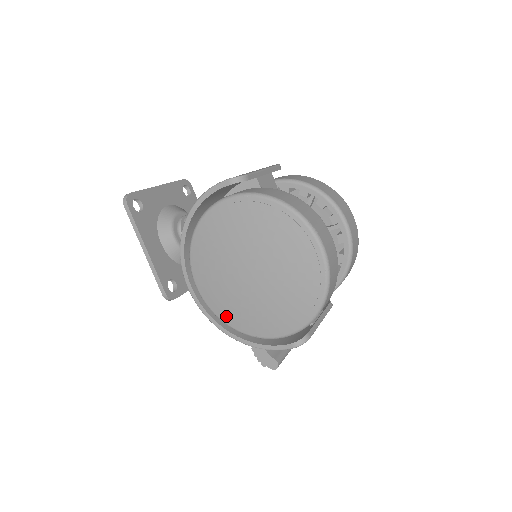
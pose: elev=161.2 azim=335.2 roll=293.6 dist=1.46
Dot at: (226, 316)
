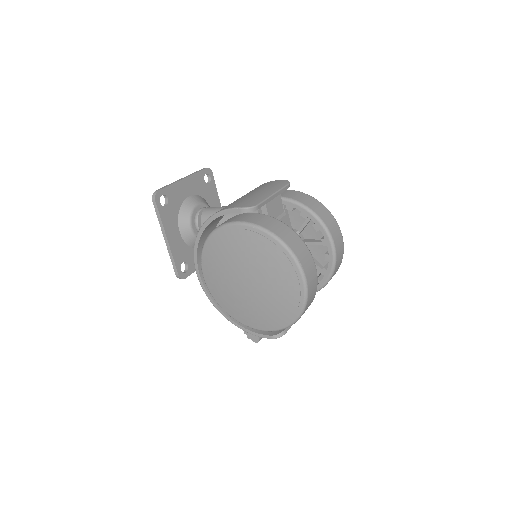
Dot at: (223, 305)
